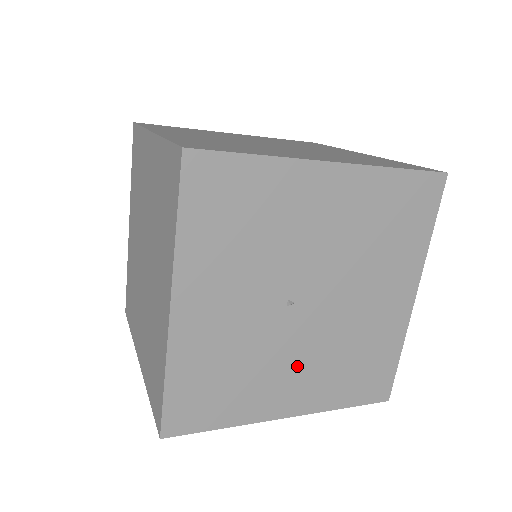
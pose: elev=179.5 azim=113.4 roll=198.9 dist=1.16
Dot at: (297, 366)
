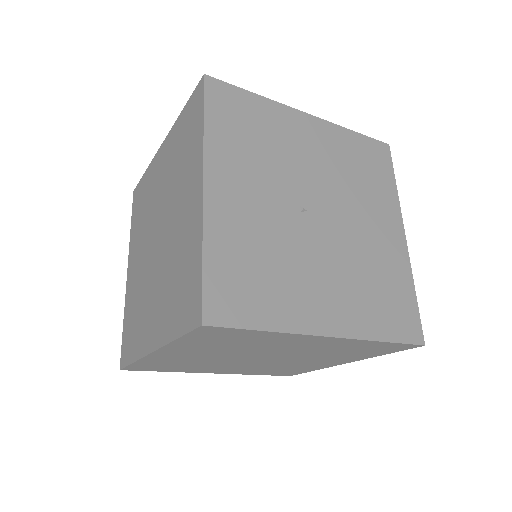
Dot at: (324, 276)
